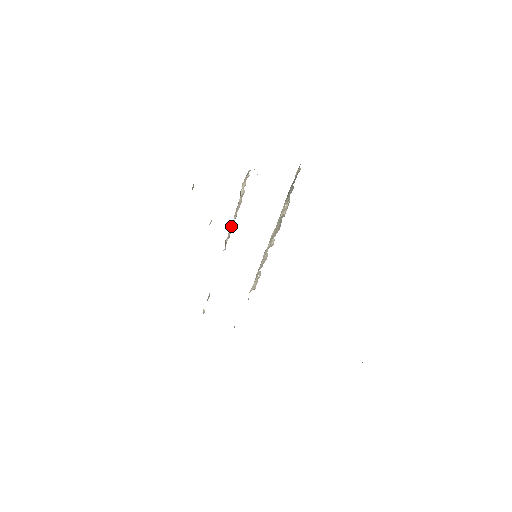
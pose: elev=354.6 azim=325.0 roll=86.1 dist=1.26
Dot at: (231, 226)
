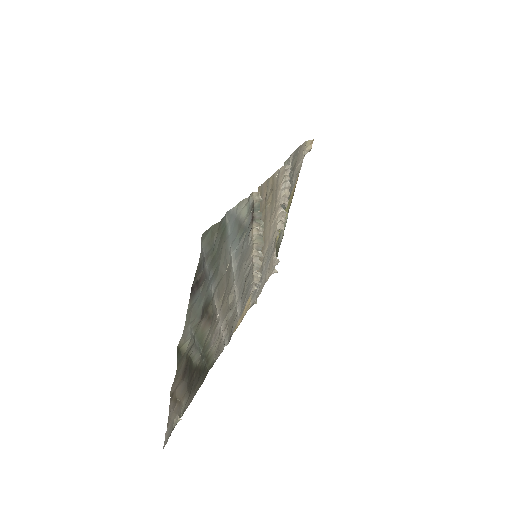
Dot at: (283, 211)
